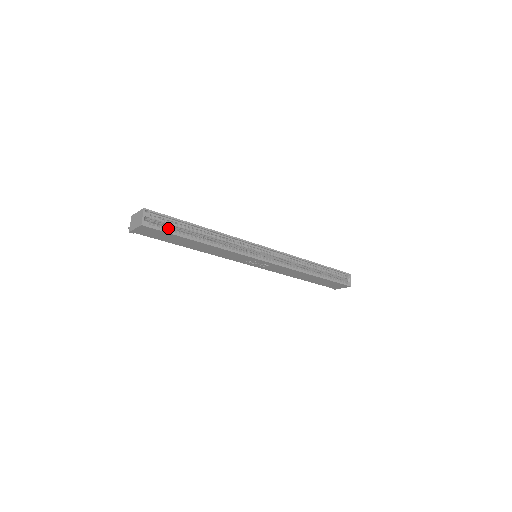
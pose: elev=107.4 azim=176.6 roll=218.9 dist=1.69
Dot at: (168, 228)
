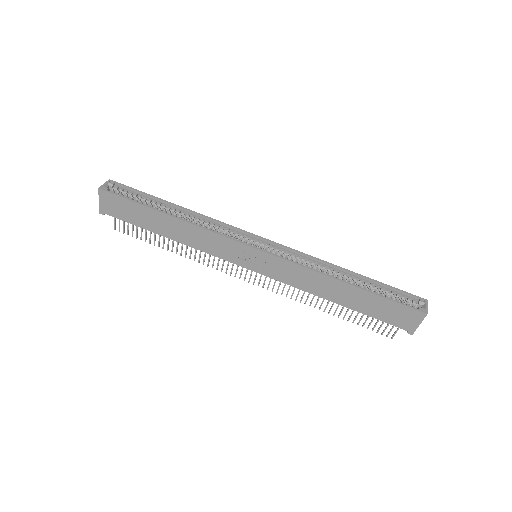
Dot at: (131, 198)
